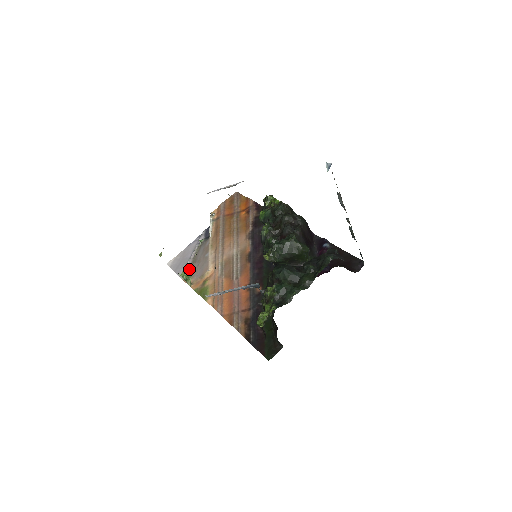
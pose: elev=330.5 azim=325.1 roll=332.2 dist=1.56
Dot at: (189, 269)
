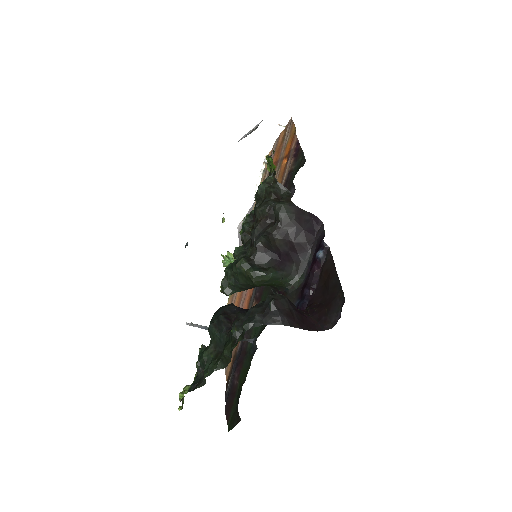
Dot at: occluded
